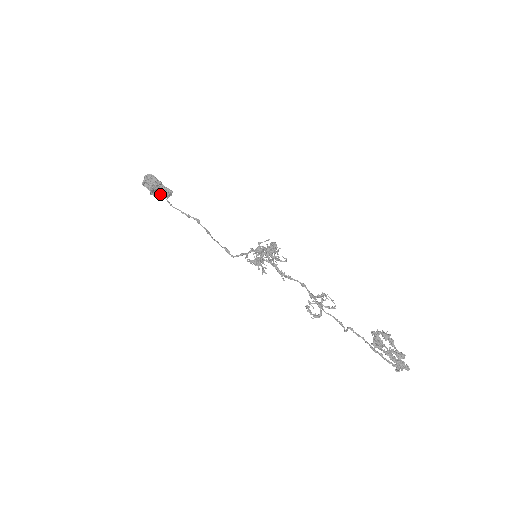
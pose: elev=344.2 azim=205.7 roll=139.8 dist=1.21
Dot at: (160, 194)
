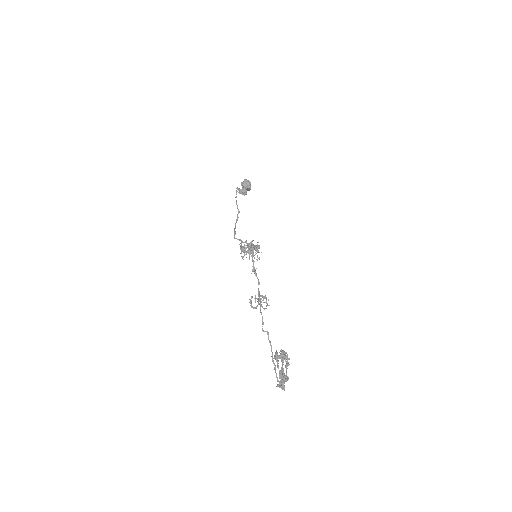
Dot at: occluded
